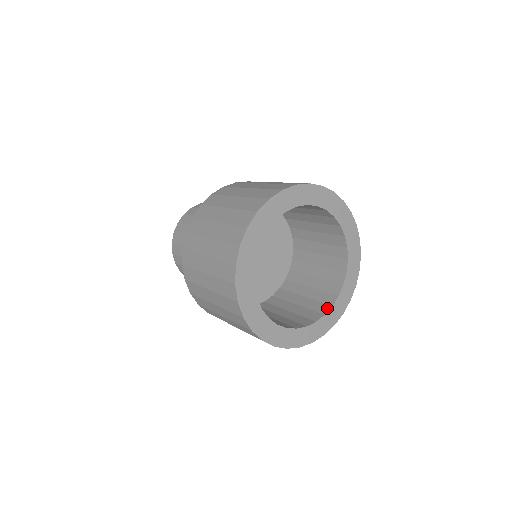
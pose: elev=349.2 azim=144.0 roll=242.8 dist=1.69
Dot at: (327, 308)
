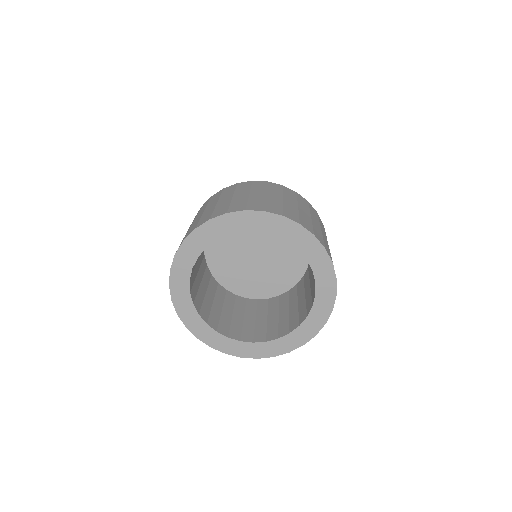
Dot at: (236, 337)
